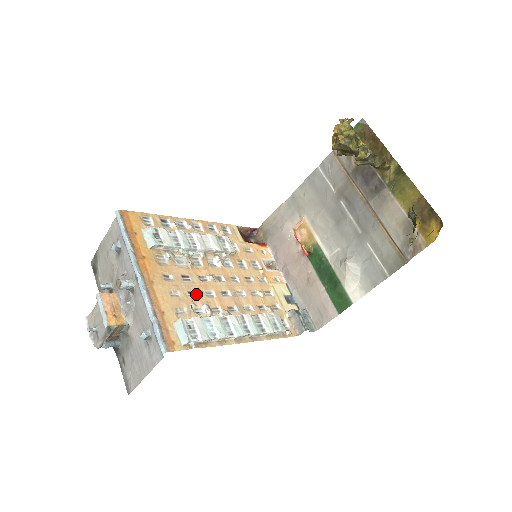
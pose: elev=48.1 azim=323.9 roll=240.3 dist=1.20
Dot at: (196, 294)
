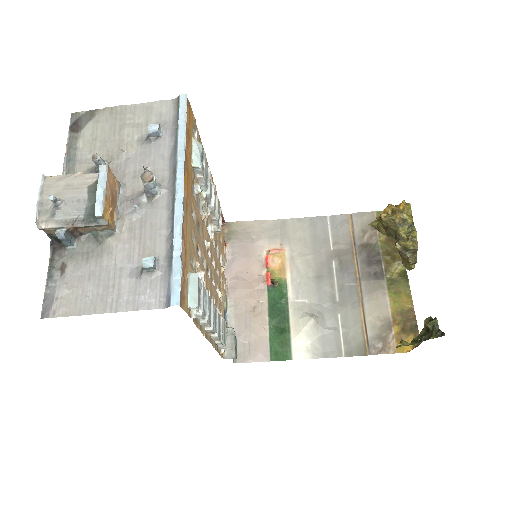
Dot at: (199, 253)
